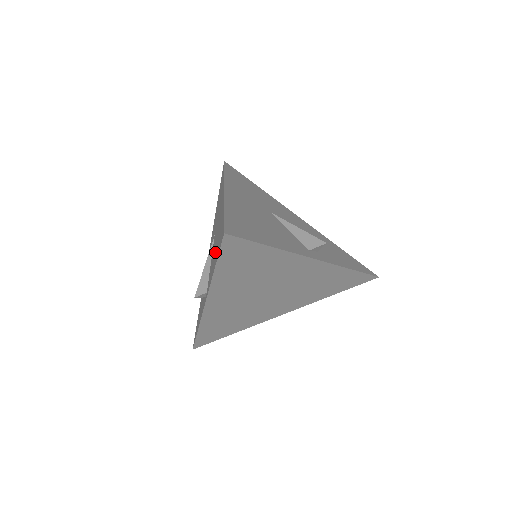
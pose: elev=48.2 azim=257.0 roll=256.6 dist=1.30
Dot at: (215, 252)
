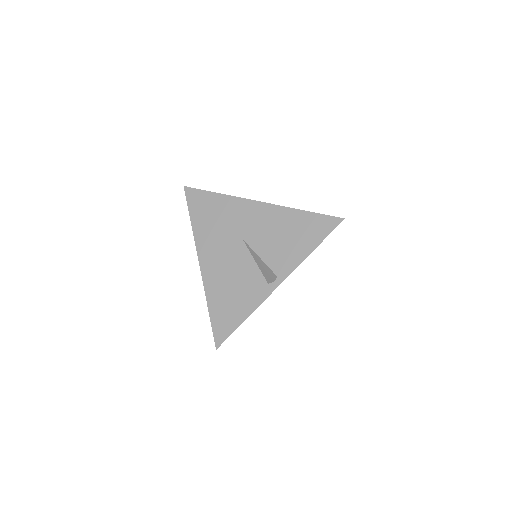
Dot at: (294, 242)
